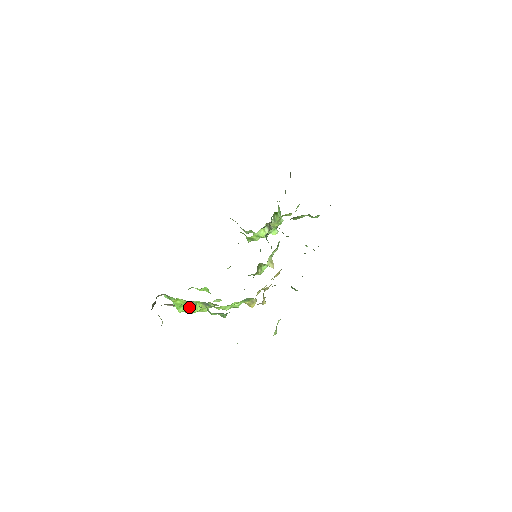
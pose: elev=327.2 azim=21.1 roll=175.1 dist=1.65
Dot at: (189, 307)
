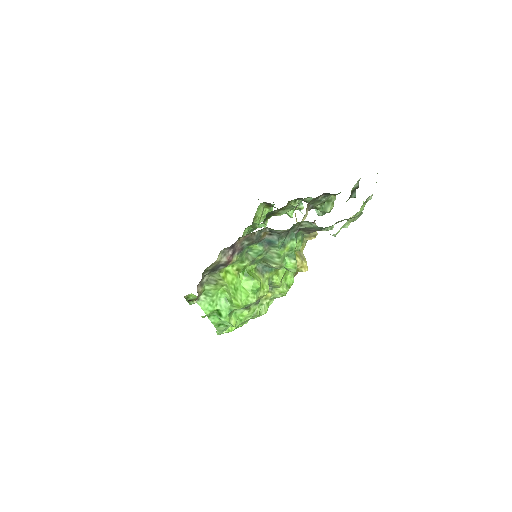
Dot at: (246, 285)
